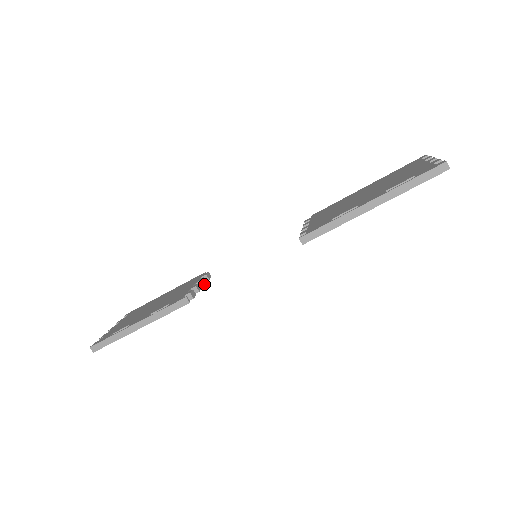
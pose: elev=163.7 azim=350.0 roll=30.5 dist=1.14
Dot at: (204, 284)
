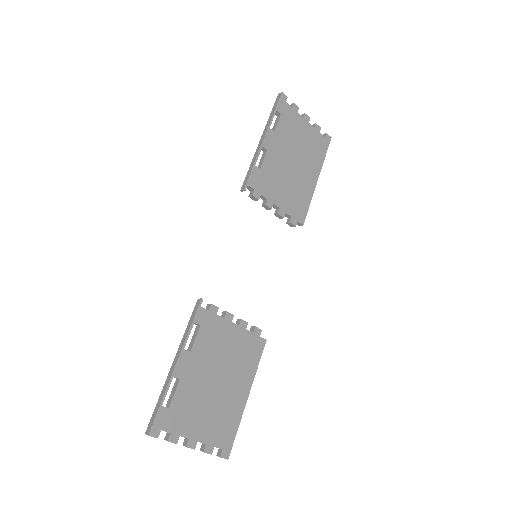
Dot at: (241, 320)
